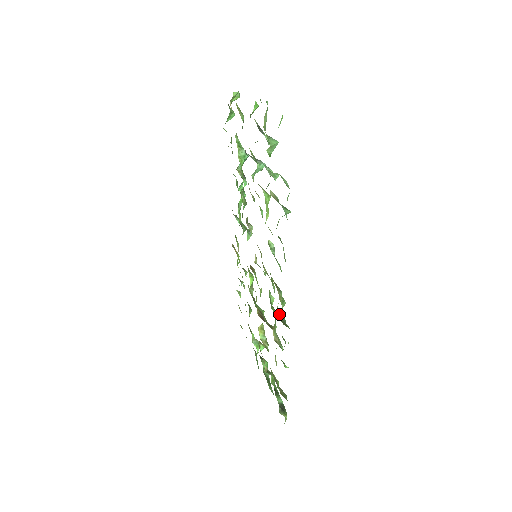
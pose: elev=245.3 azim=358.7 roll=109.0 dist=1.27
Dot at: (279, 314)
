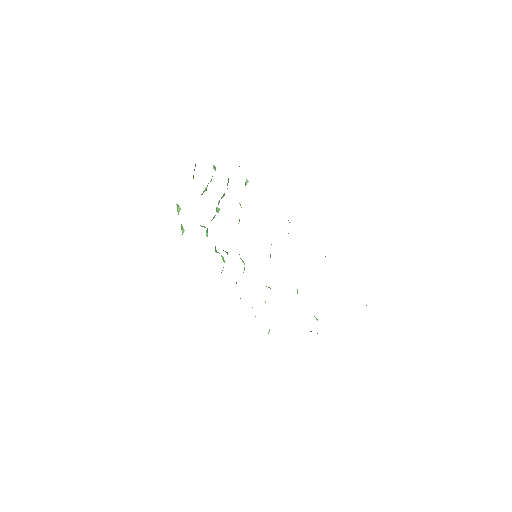
Dot at: occluded
